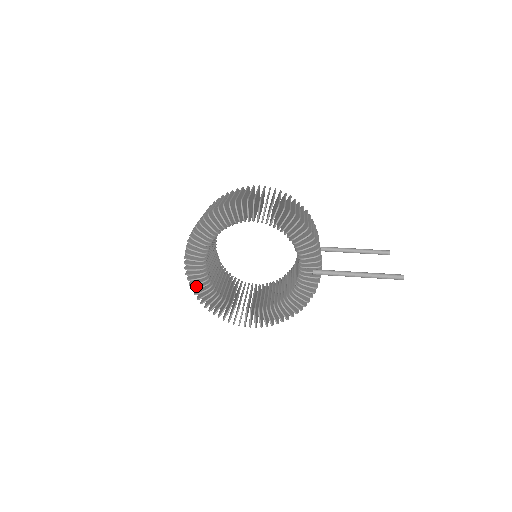
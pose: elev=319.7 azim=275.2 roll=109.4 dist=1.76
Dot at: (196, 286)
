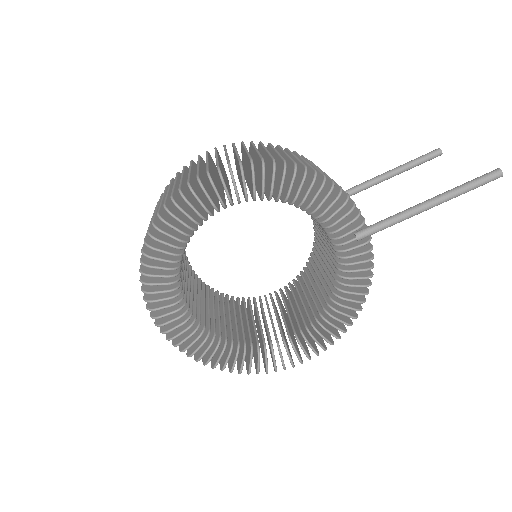
Dot at: (192, 347)
